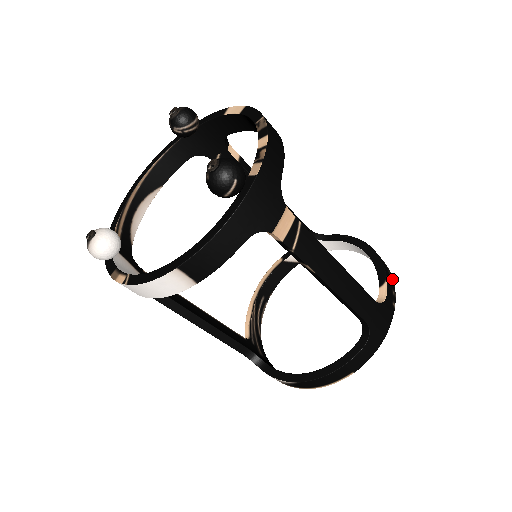
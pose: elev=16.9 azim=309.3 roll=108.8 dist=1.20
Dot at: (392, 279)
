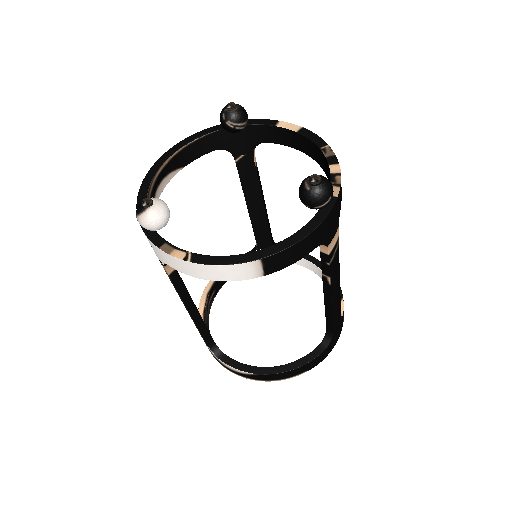
Dot at: occluded
